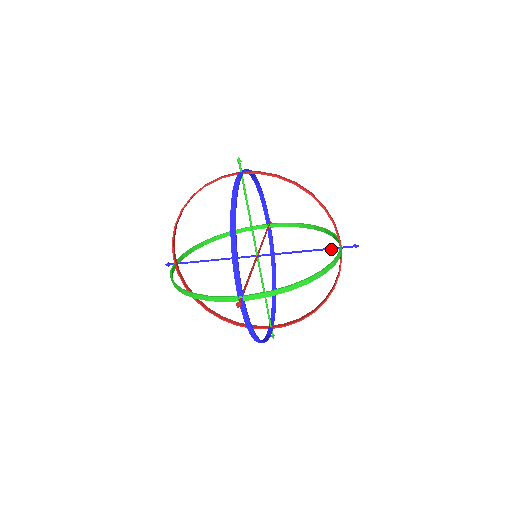
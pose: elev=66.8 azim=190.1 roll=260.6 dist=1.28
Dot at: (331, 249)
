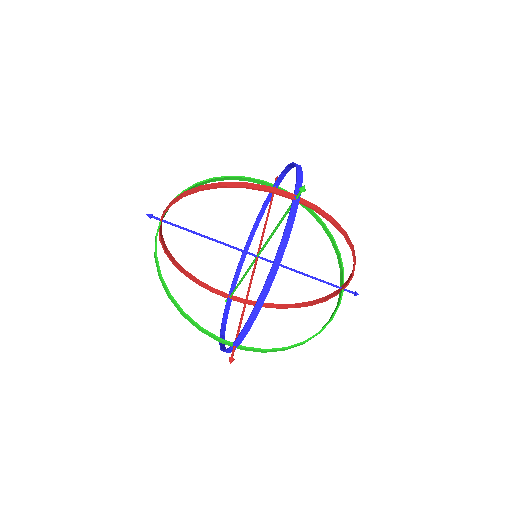
Dot at: (333, 286)
